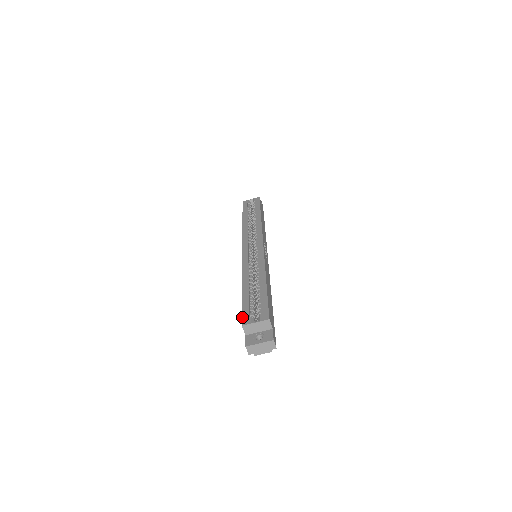
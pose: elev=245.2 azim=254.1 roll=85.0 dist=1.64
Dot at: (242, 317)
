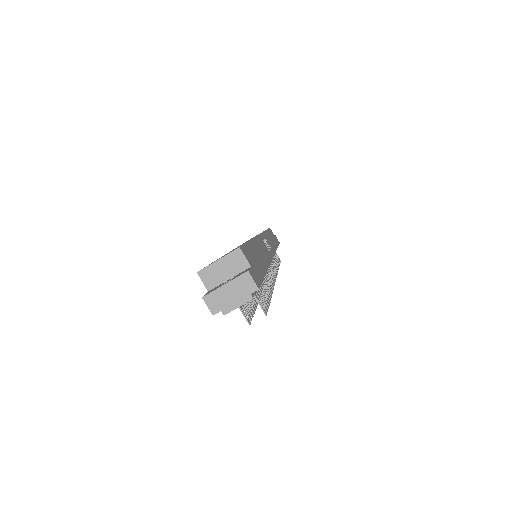
Dot at: occluded
